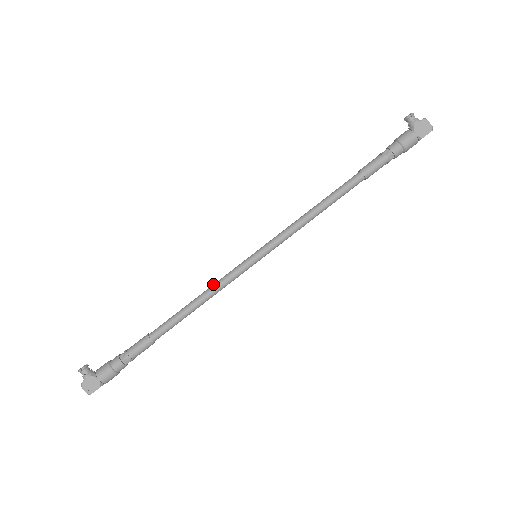
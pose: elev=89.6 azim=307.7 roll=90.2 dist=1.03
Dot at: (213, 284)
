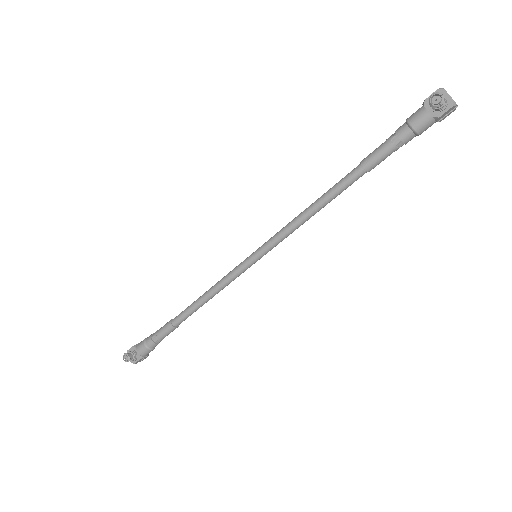
Dot at: (220, 285)
